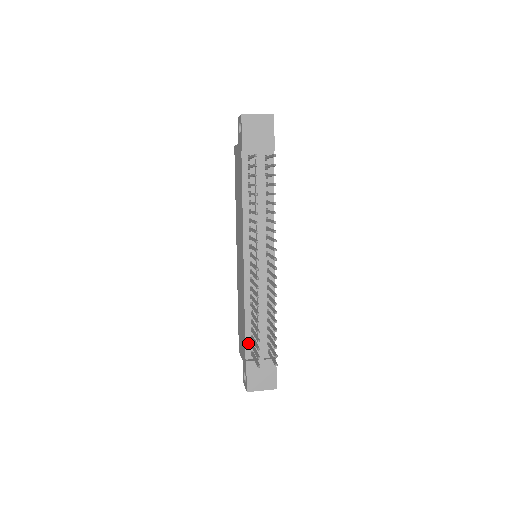
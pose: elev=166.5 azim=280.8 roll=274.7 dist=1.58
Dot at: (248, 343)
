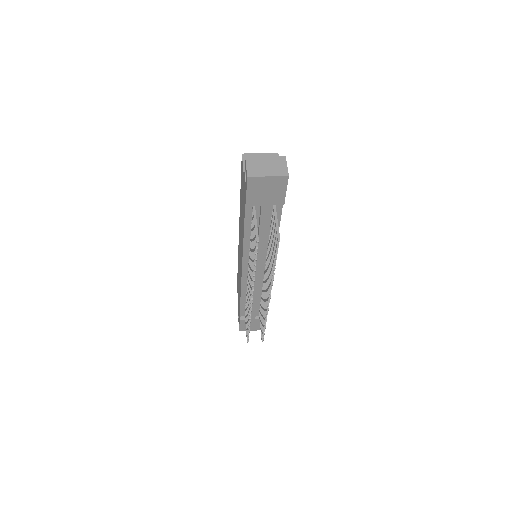
Dot at: (242, 310)
